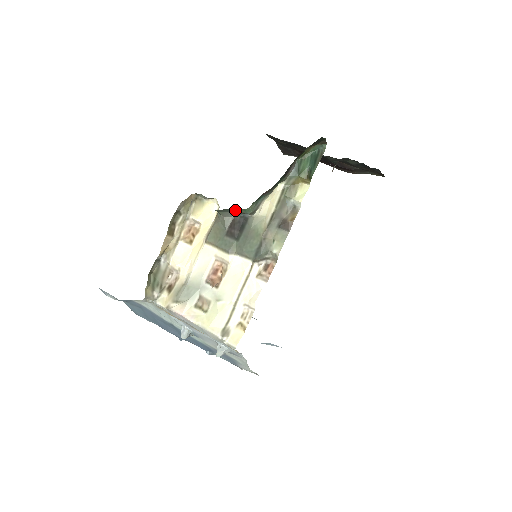
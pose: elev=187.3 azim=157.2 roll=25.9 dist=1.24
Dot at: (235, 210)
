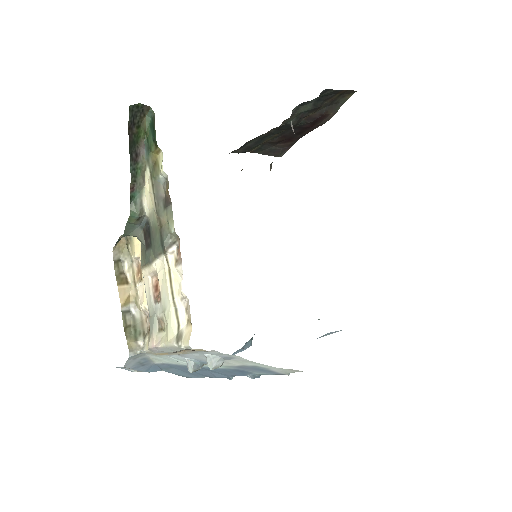
Dot at: (131, 223)
